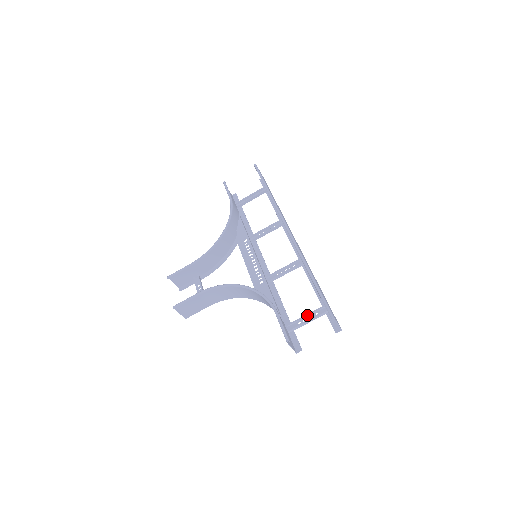
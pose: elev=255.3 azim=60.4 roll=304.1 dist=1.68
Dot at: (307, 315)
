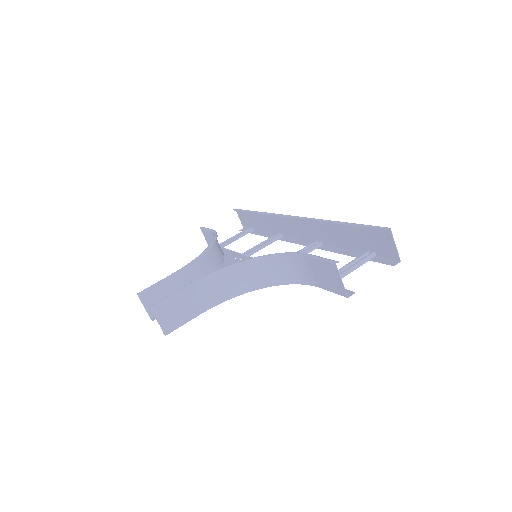
Dot at: (346, 265)
